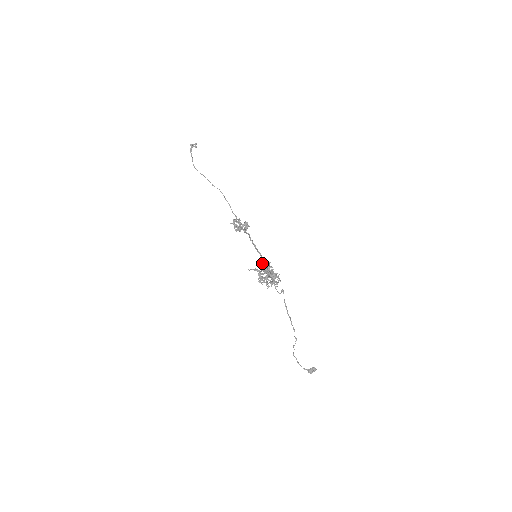
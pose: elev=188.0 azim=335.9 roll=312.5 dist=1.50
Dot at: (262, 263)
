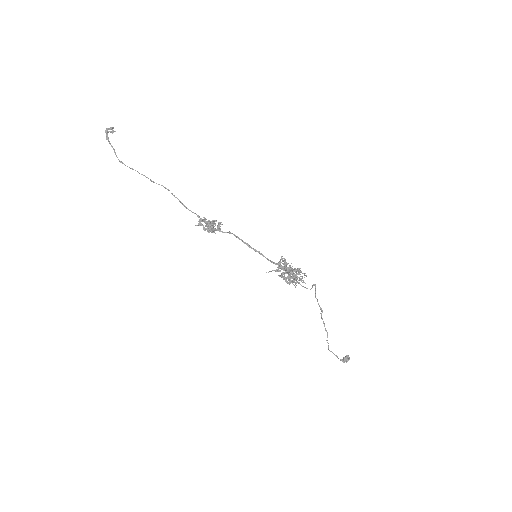
Dot at: (280, 261)
